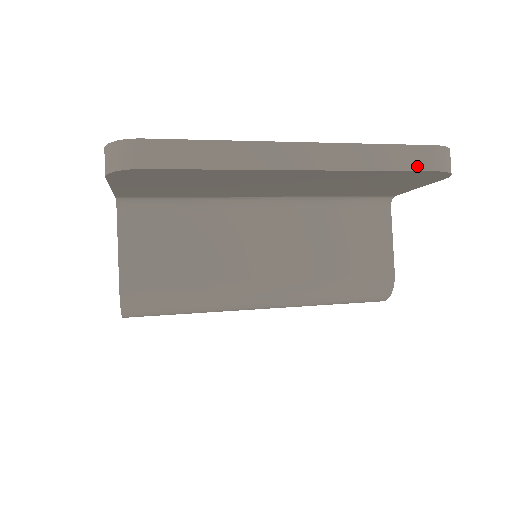
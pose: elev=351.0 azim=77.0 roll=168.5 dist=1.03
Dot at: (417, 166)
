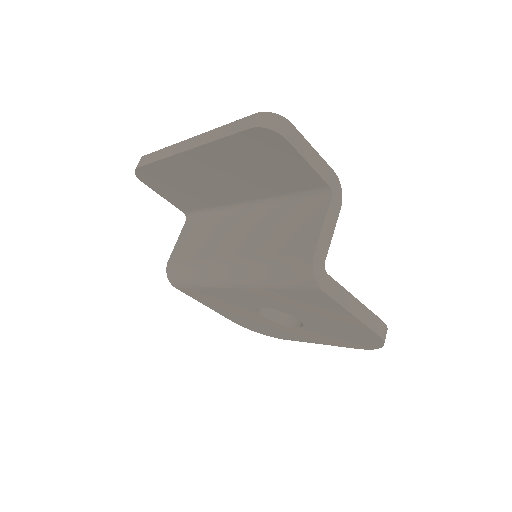
Dot at: (240, 129)
